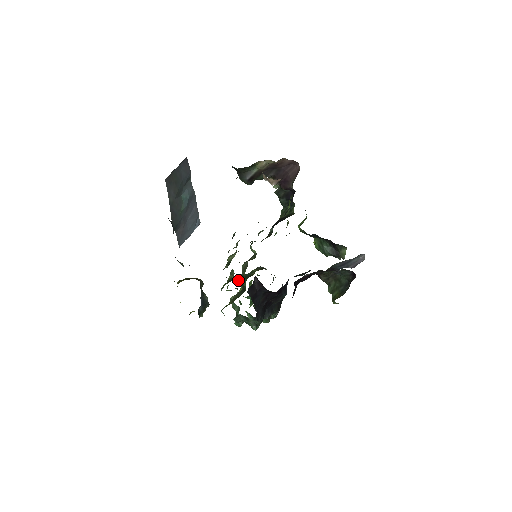
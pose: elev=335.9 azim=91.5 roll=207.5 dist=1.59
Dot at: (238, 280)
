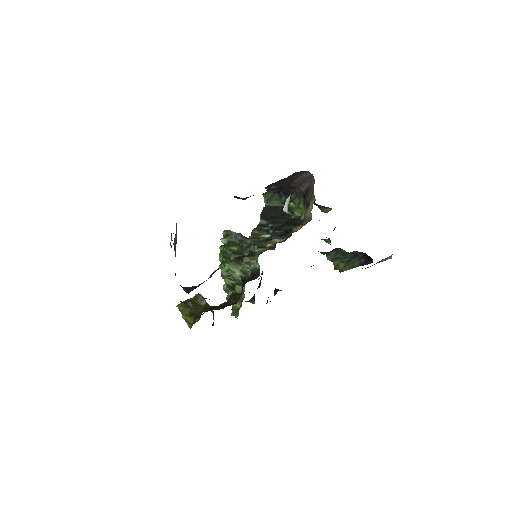
Dot at: occluded
